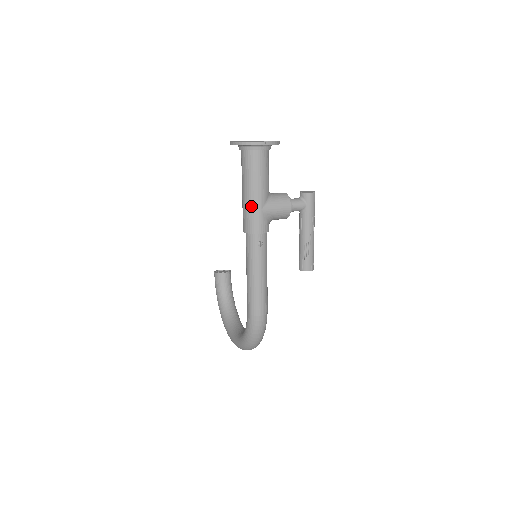
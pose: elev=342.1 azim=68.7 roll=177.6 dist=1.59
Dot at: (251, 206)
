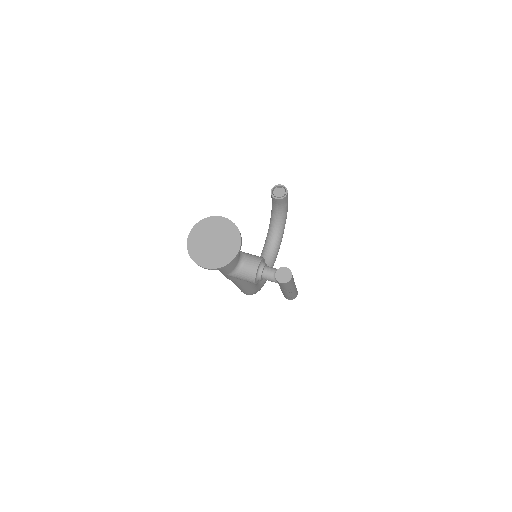
Dot at: occluded
